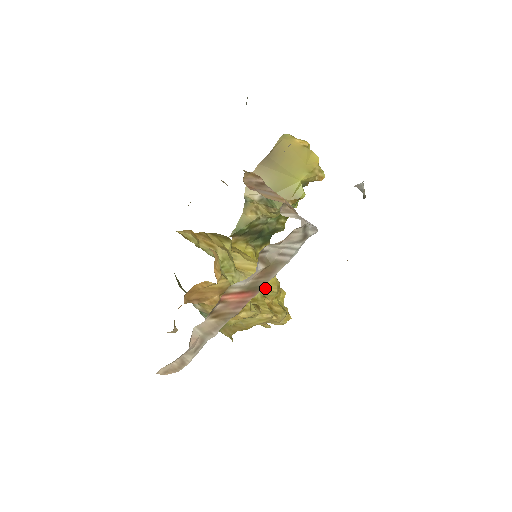
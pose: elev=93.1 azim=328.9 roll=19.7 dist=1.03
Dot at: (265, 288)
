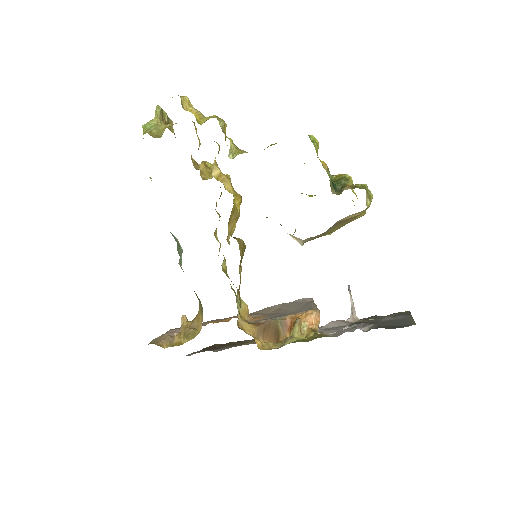
Dot at: occluded
